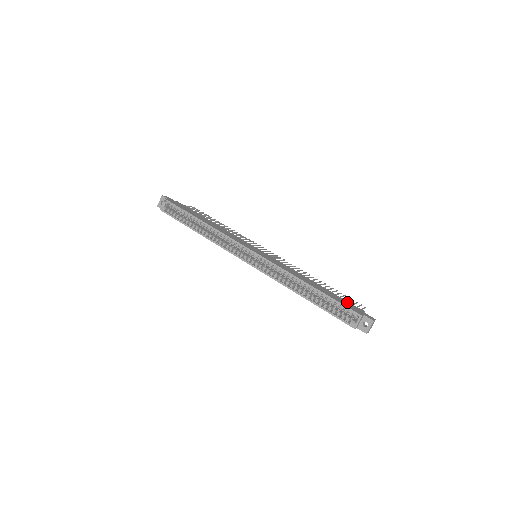
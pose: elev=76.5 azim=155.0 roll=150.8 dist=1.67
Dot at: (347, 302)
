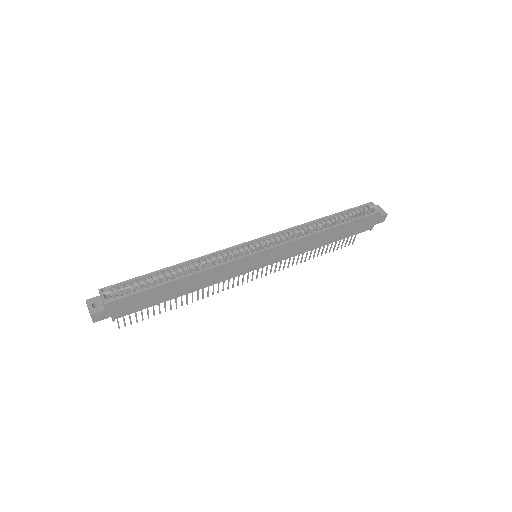
Dot at: occluded
